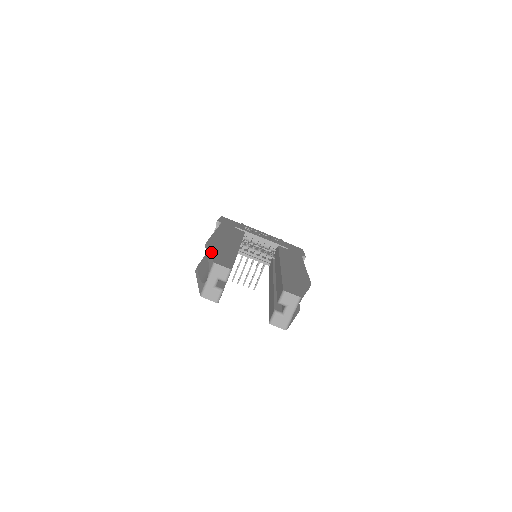
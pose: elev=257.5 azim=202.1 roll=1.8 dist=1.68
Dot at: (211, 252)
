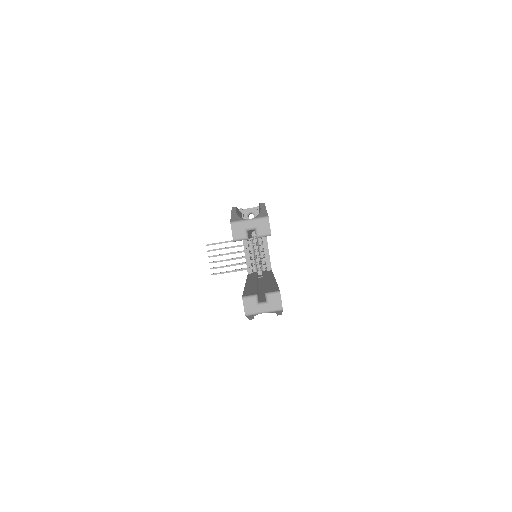
Dot at: occluded
